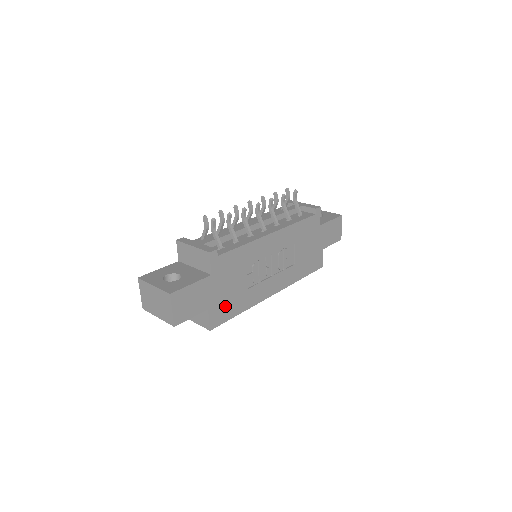
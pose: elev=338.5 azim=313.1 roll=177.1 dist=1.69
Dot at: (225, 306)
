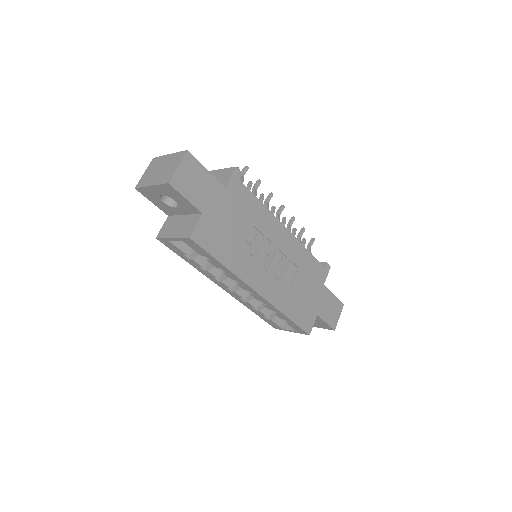
Dot at: (216, 235)
